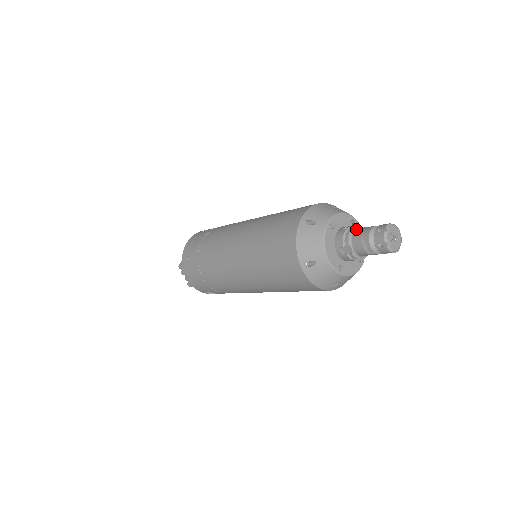
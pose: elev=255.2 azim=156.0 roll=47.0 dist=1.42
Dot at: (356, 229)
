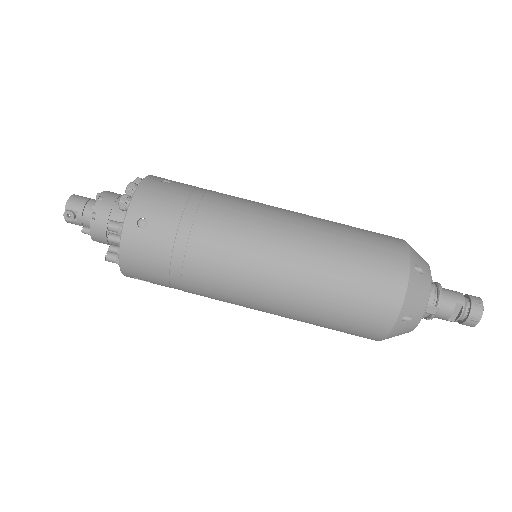
Dot at: (442, 289)
